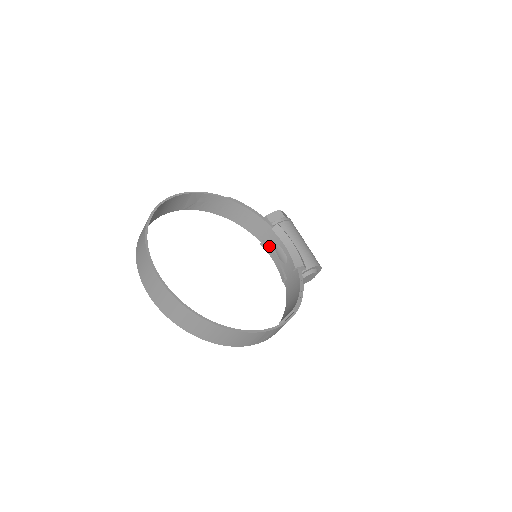
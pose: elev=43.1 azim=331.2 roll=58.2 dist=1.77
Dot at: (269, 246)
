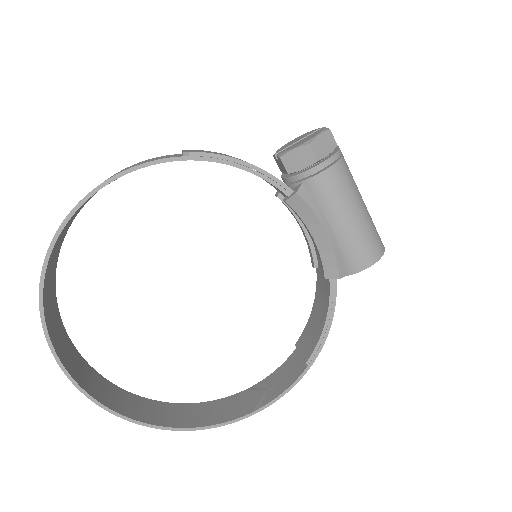
Dot at: occluded
